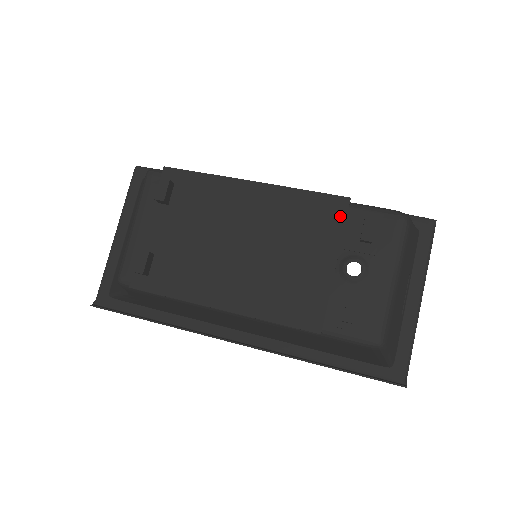
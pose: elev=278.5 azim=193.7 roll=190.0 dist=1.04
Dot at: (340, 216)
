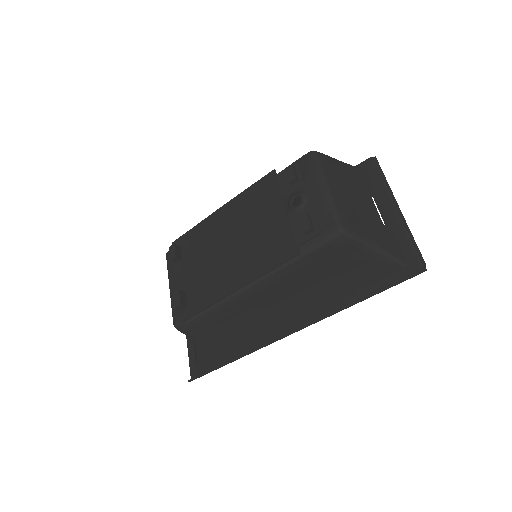
Dot at: (274, 183)
